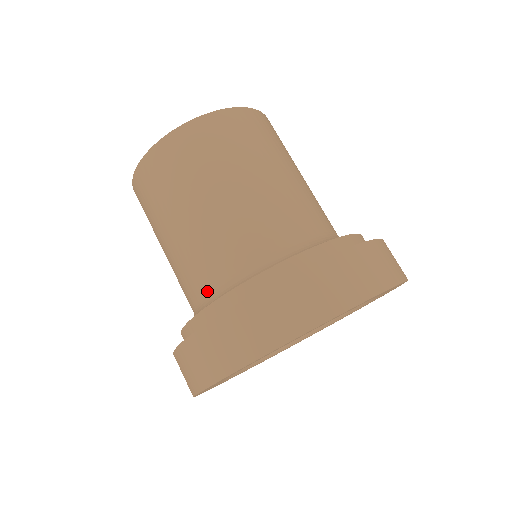
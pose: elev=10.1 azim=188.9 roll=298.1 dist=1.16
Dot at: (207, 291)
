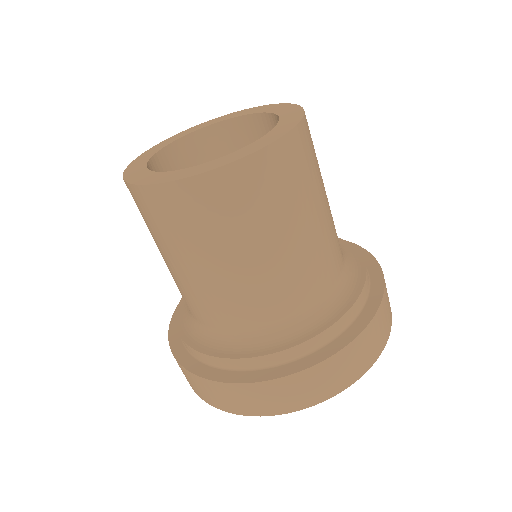
Dot at: (204, 324)
